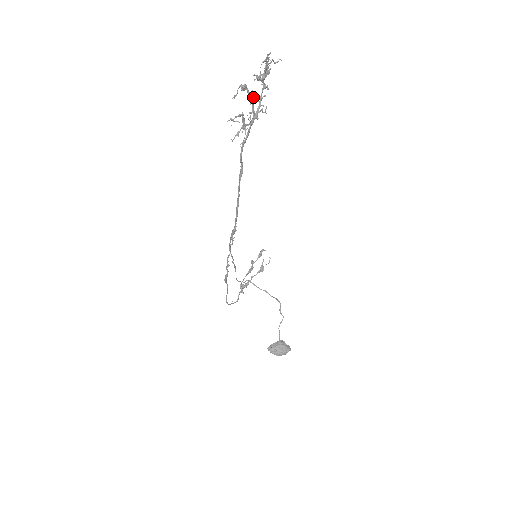
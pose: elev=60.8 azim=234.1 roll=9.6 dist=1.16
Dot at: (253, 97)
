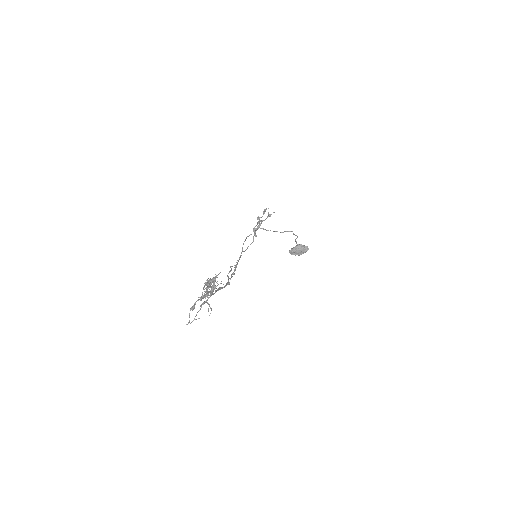
Dot at: (205, 295)
